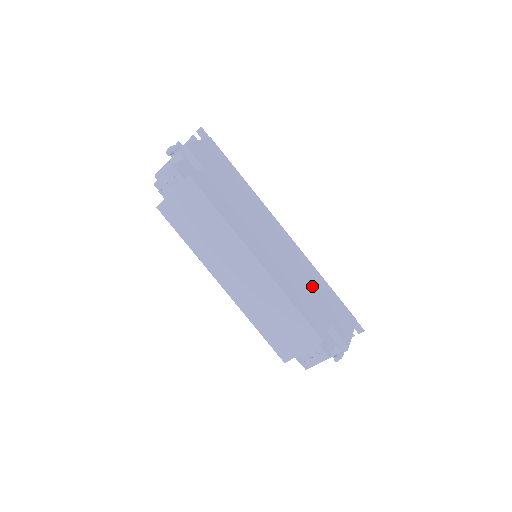
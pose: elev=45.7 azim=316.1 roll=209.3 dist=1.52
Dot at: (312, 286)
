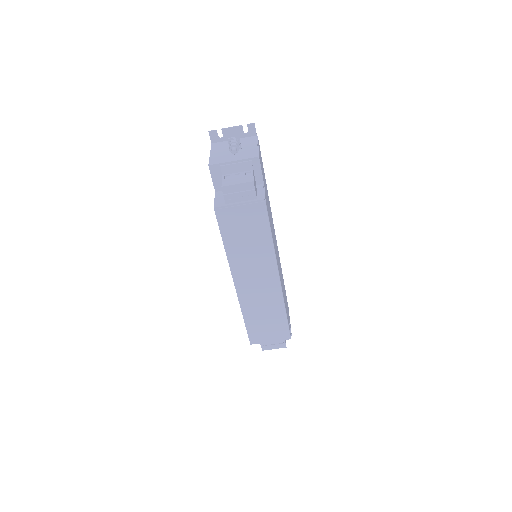
Dot at: occluded
